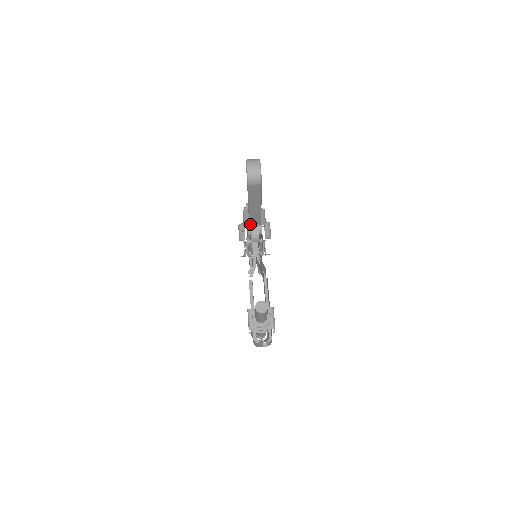
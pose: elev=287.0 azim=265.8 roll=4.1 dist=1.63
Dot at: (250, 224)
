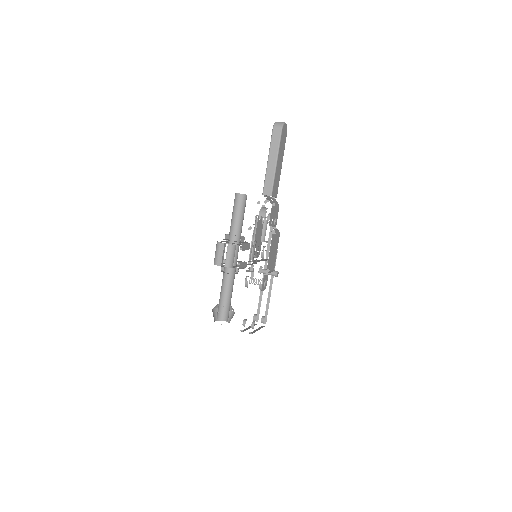
Dot at: (263, 193)
